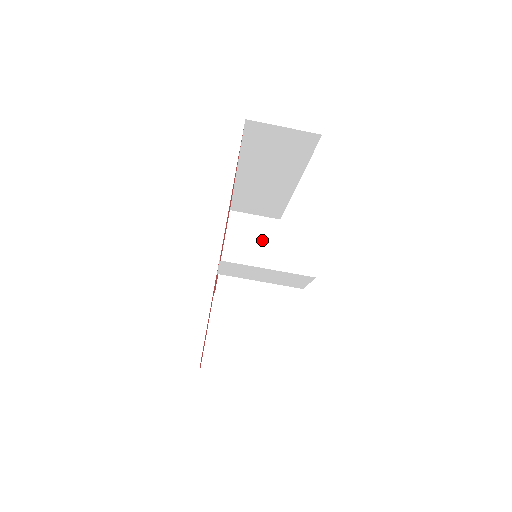
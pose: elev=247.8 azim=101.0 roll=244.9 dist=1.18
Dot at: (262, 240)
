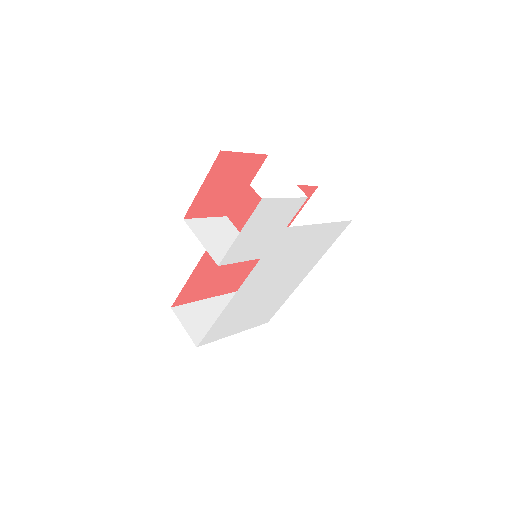
Dot at: occluded
